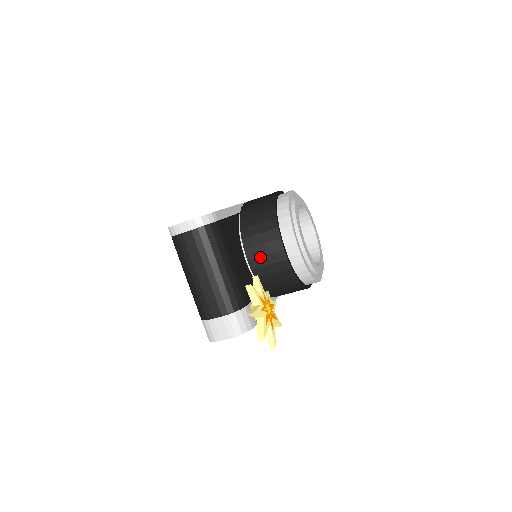
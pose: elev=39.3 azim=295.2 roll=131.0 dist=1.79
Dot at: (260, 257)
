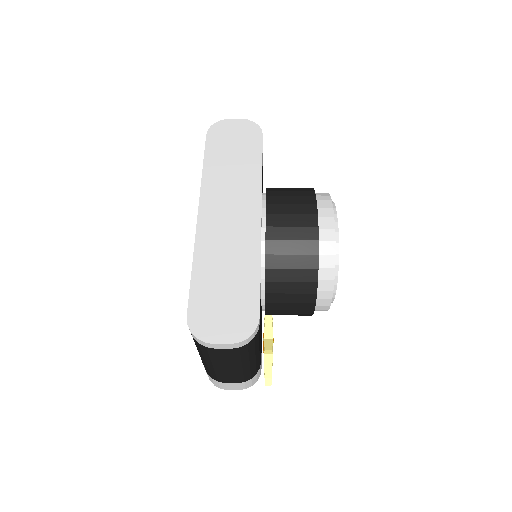
Dot at: (282, 310)
